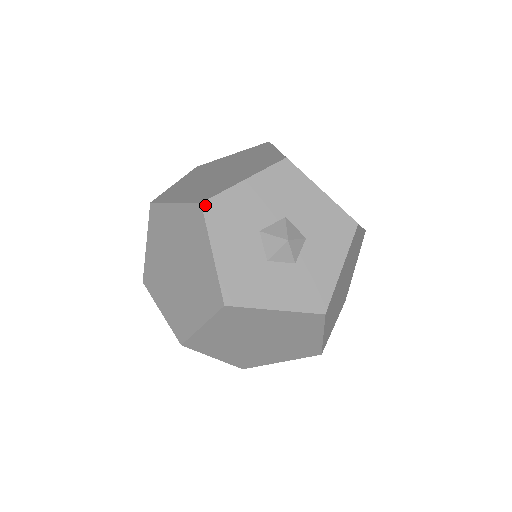
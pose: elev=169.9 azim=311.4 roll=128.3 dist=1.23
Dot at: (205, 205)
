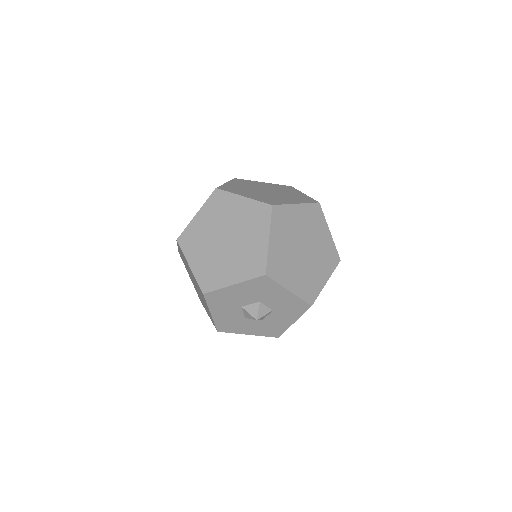
Dot at: (206, 295)
